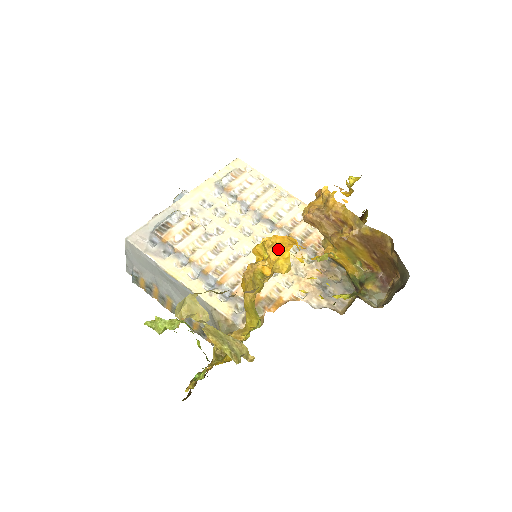
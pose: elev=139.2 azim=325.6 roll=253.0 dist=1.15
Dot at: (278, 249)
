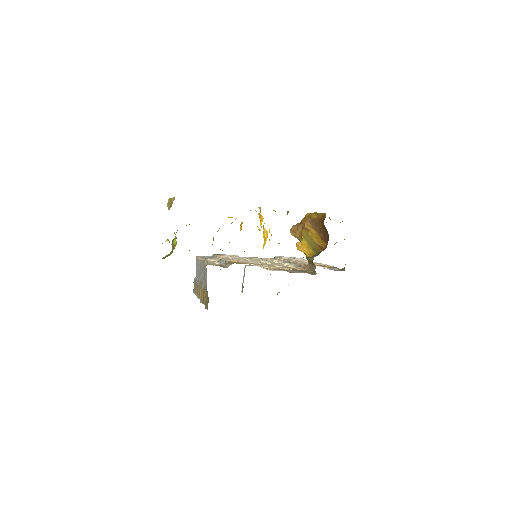
Dot at: occluded
